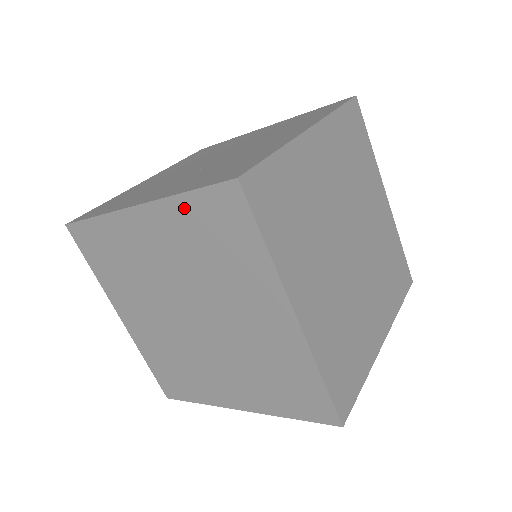
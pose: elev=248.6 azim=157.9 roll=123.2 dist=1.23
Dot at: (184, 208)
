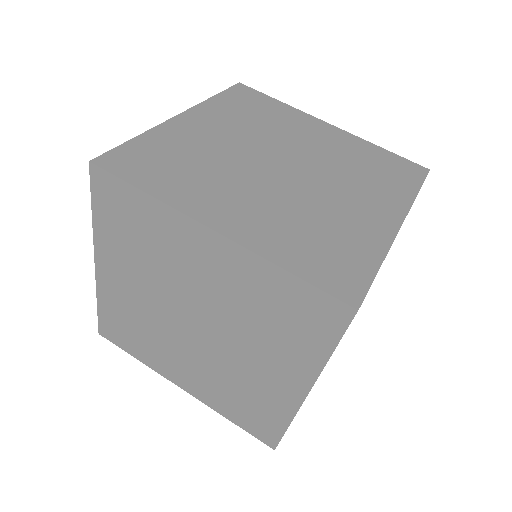
Dot at: (219, 102)
